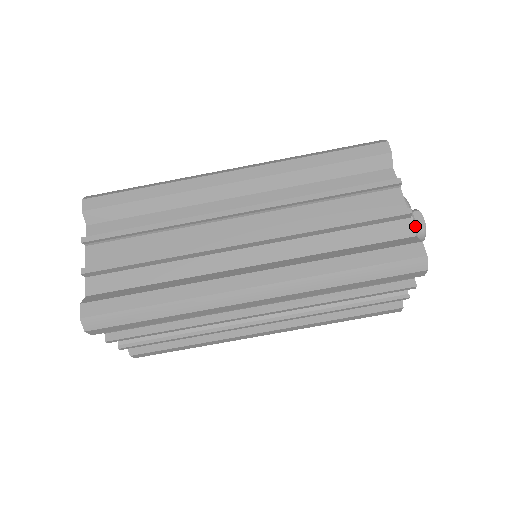
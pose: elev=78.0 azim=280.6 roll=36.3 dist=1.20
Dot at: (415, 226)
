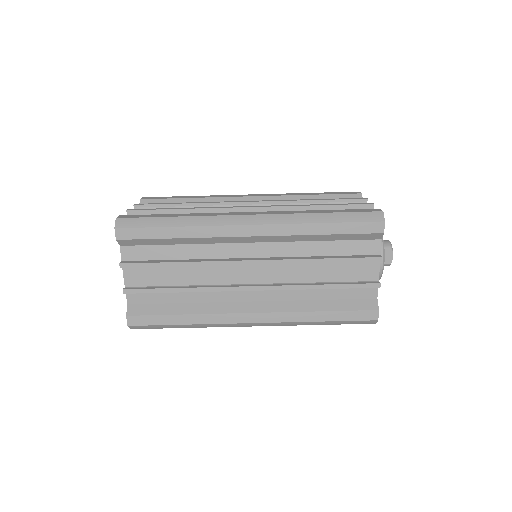
Dot at: (382, 273)
